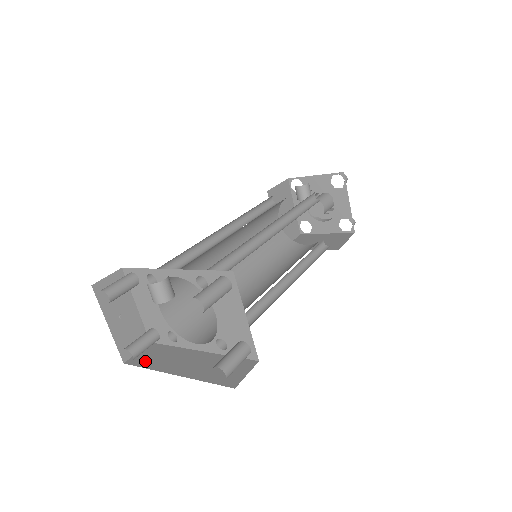
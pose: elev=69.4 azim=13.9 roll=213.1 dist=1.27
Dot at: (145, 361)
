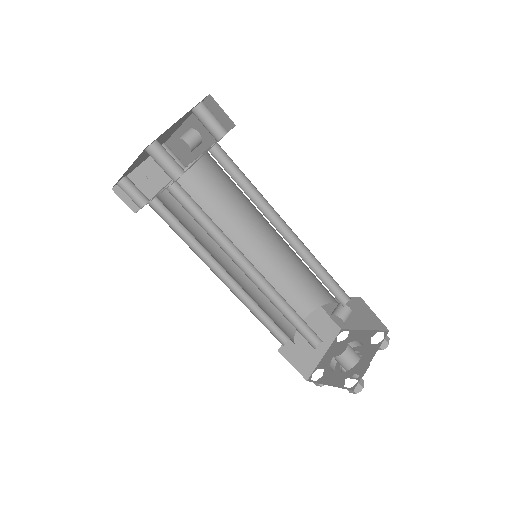
Dot at: occluded
